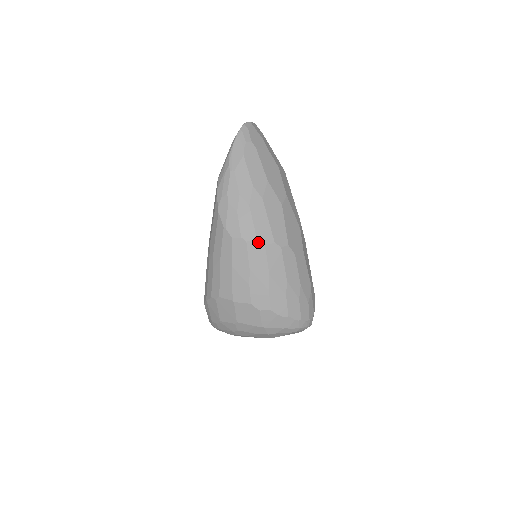
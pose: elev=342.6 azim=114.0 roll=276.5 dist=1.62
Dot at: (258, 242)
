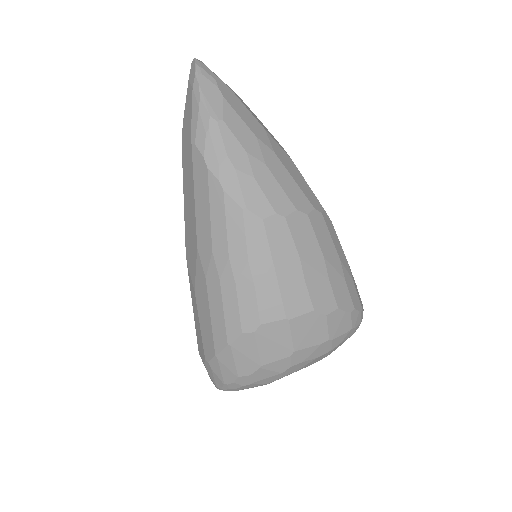
Dot at: (299, 213)
